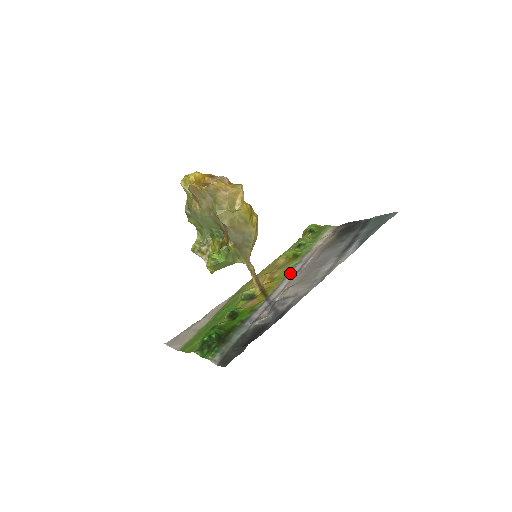
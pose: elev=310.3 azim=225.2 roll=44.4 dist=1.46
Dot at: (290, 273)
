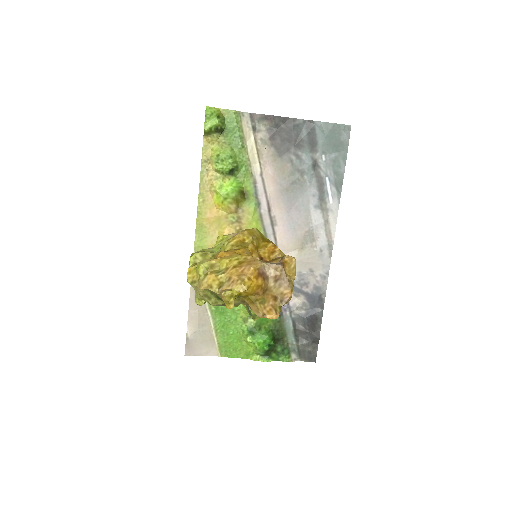
Dot at: (266, 231)
